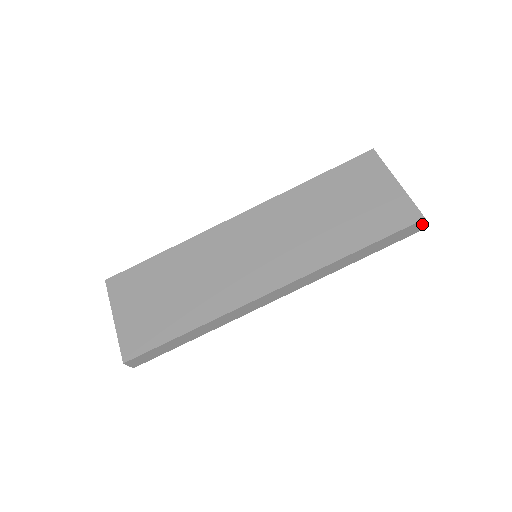
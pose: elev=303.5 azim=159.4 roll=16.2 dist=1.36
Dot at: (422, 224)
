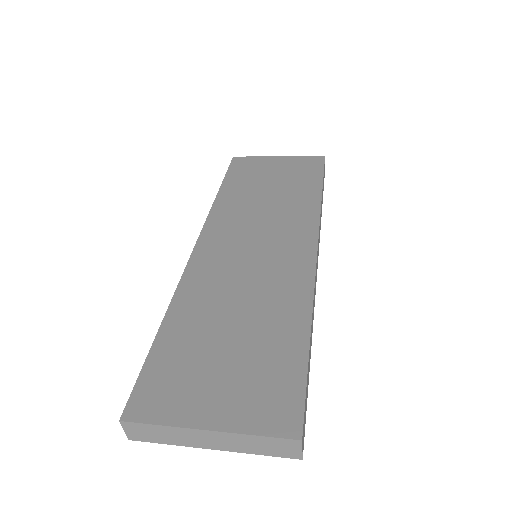
Dot at: occluded
